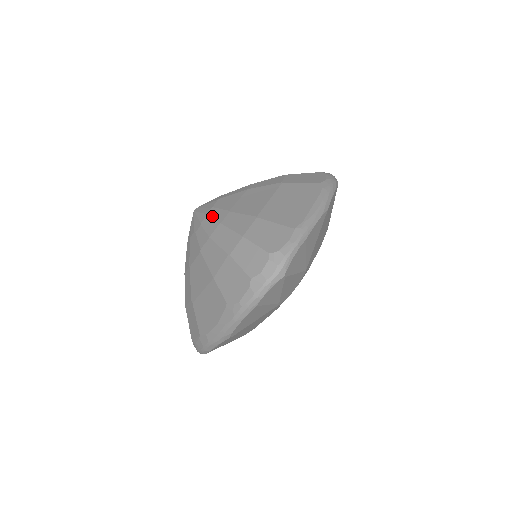
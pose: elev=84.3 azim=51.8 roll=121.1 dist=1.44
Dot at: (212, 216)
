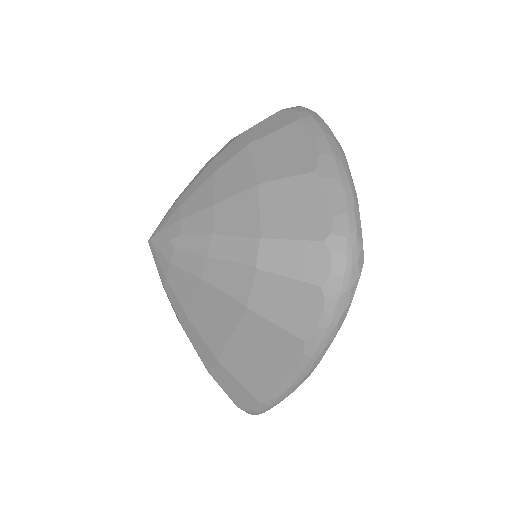
Dot at: (170, 301)
